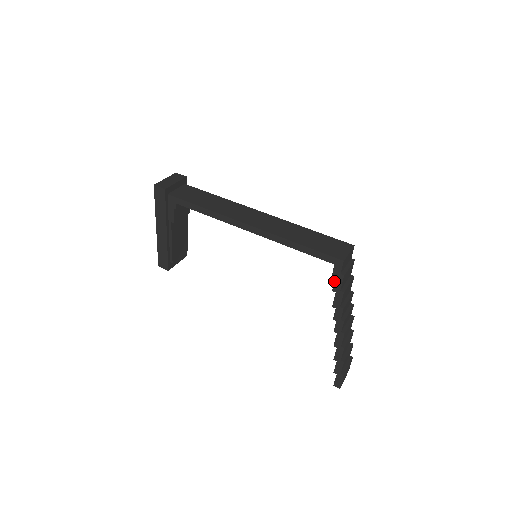
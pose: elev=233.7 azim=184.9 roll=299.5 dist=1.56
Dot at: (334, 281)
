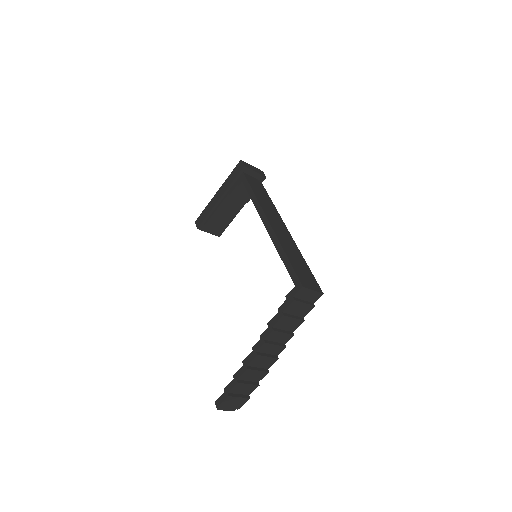
Dot at: (285, 301)
